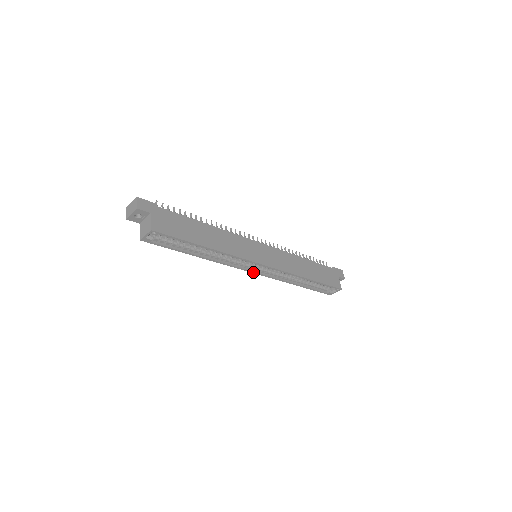
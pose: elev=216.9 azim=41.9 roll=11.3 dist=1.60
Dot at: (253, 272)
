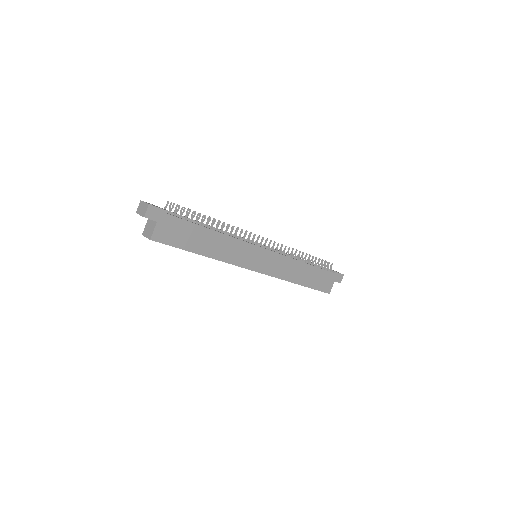
Dot at: occluded
